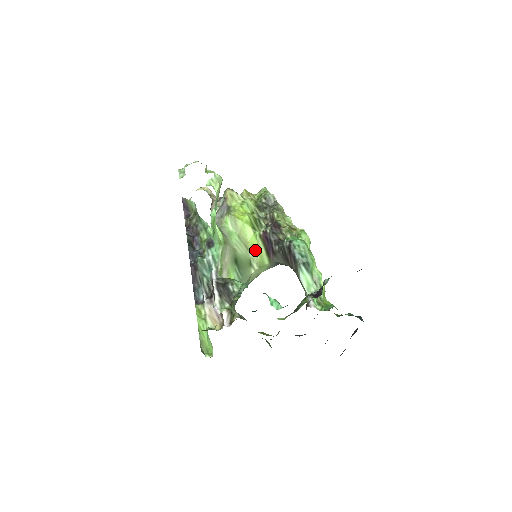
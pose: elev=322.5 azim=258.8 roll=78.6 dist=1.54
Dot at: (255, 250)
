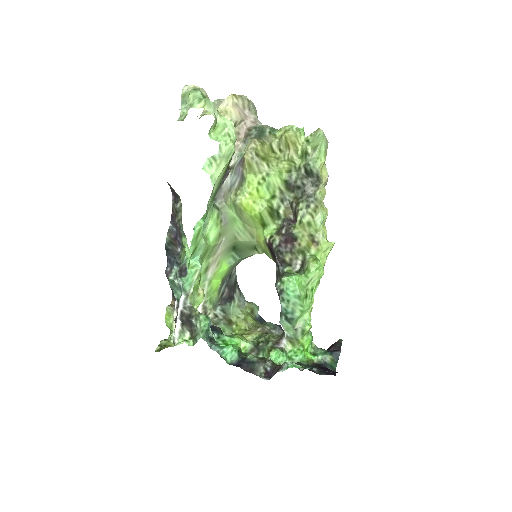
Dot at: (261, 243)
